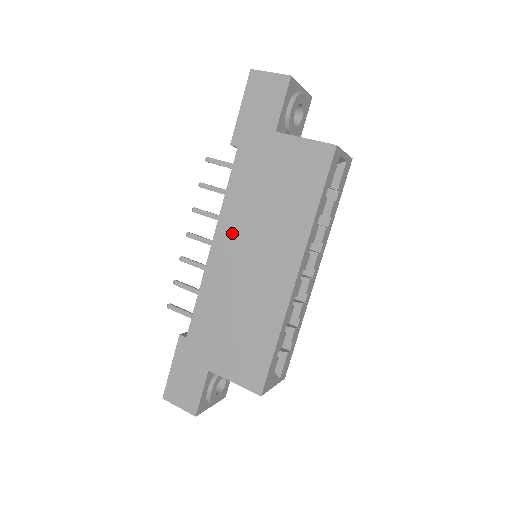
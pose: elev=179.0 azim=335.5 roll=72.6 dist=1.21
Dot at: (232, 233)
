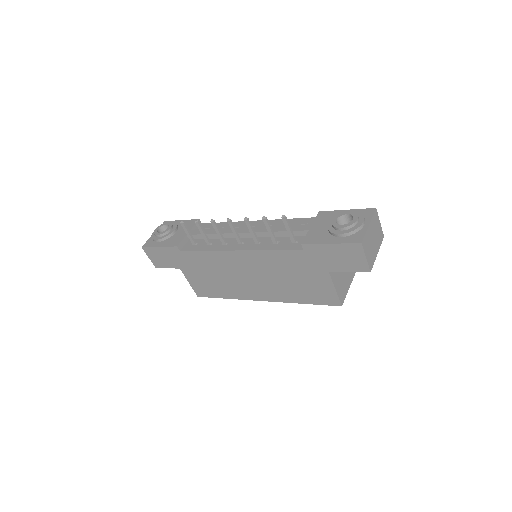
Dot at: (253, 261)
